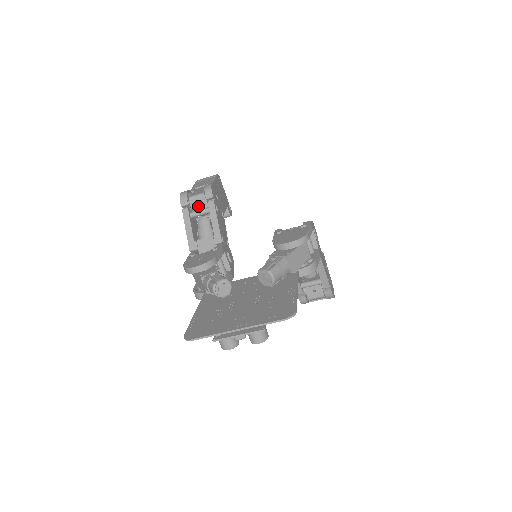
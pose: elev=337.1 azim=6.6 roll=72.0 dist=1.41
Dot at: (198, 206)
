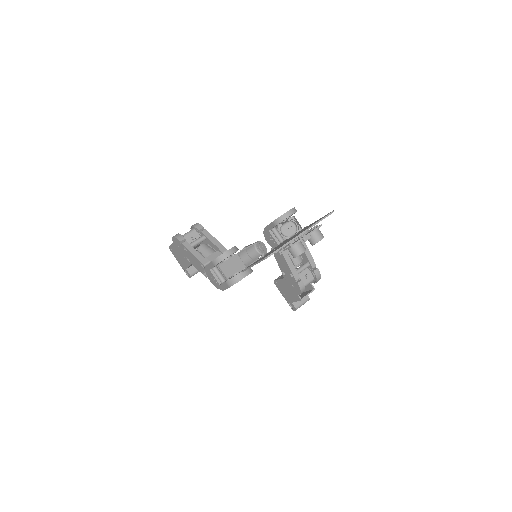
Dot at: (193, 238)
